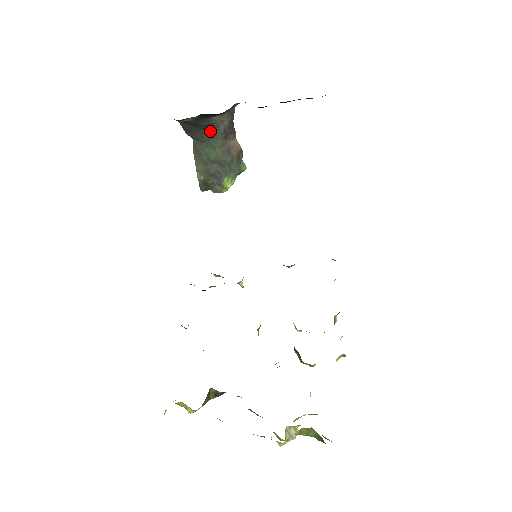
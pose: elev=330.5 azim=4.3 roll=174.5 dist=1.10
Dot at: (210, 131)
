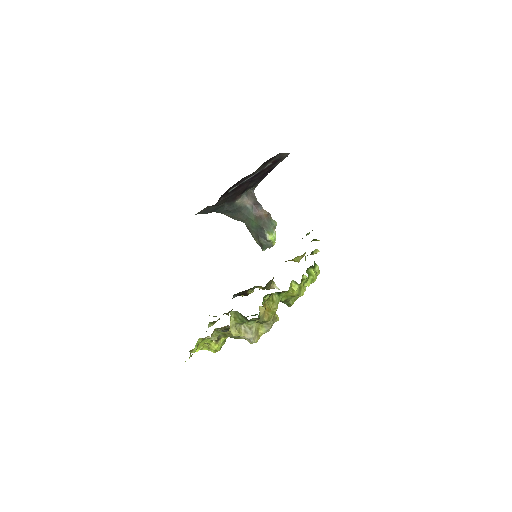
Dot at: (243, 211)
